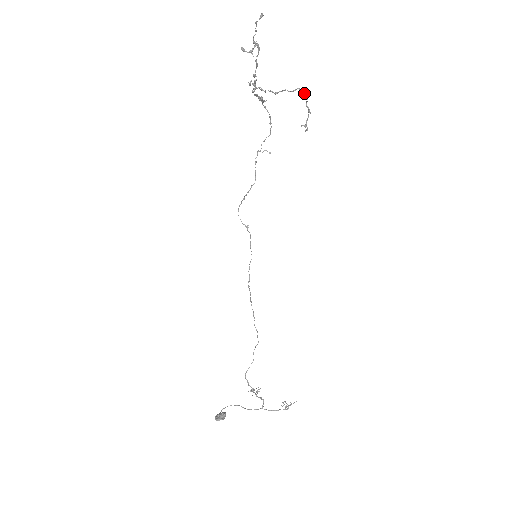
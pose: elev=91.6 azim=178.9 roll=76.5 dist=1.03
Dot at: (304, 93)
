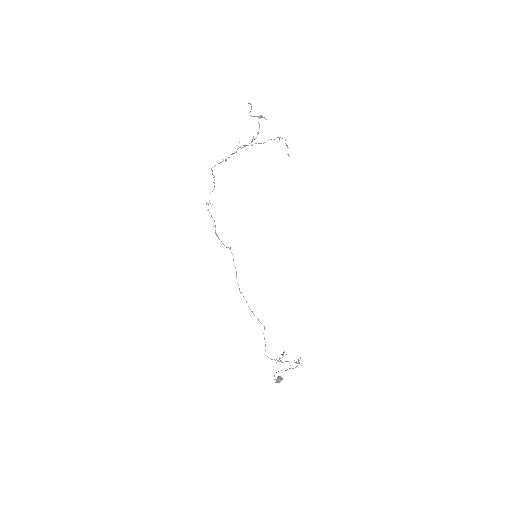
Dot at: occluded
